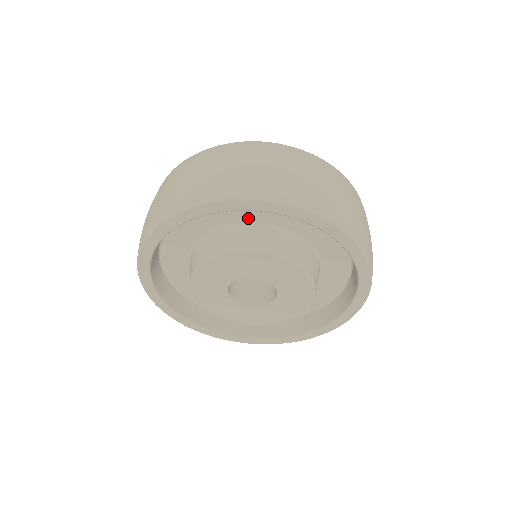
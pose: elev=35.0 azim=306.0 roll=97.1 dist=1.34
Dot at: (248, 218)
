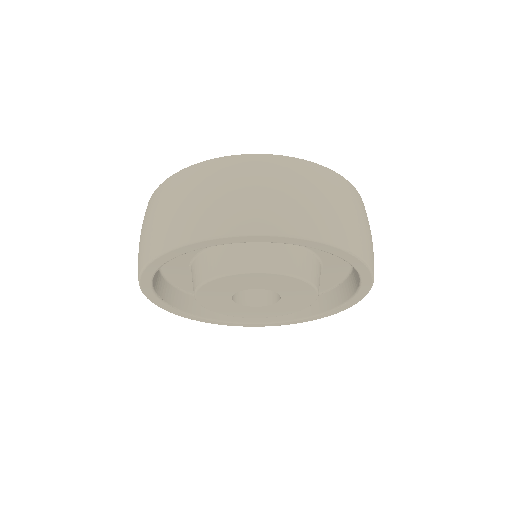
Dot at: occluded
